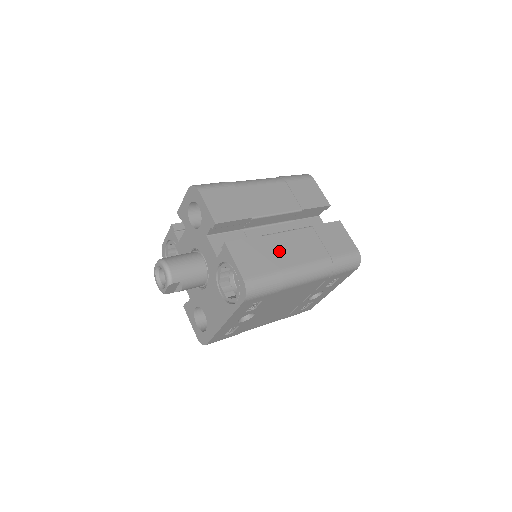
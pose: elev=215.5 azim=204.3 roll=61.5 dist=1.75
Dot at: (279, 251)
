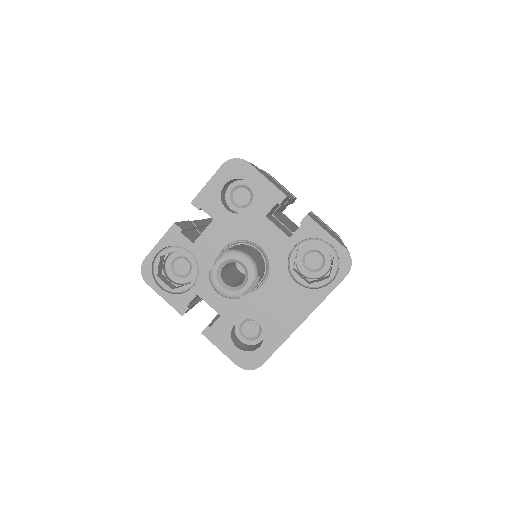
Dot at: occluded
